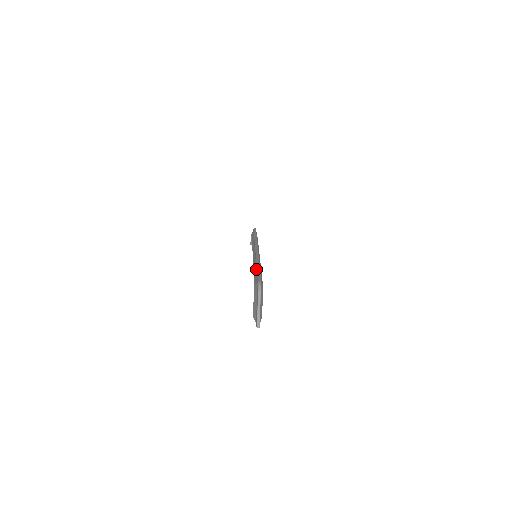
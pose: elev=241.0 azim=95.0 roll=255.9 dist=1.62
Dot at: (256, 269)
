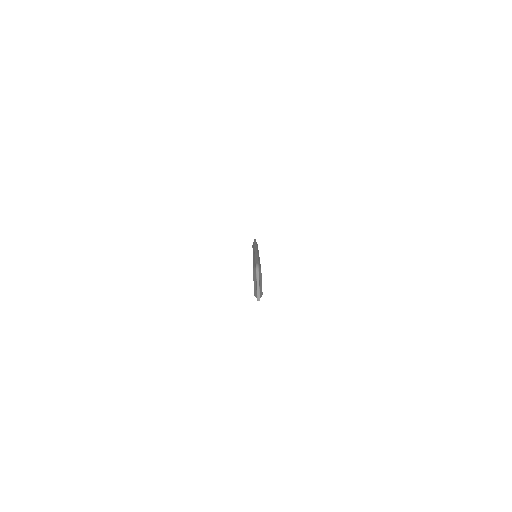
Dot at: occluded
